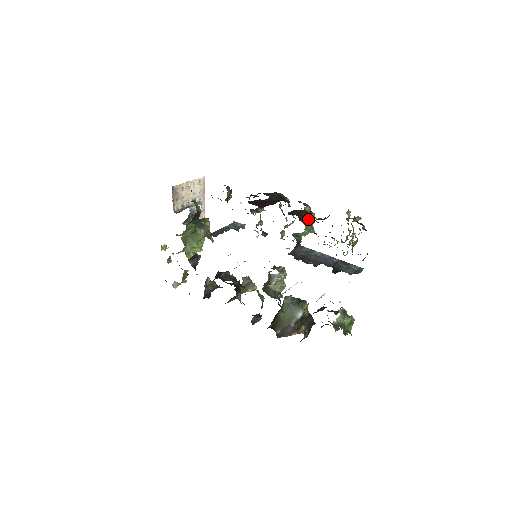
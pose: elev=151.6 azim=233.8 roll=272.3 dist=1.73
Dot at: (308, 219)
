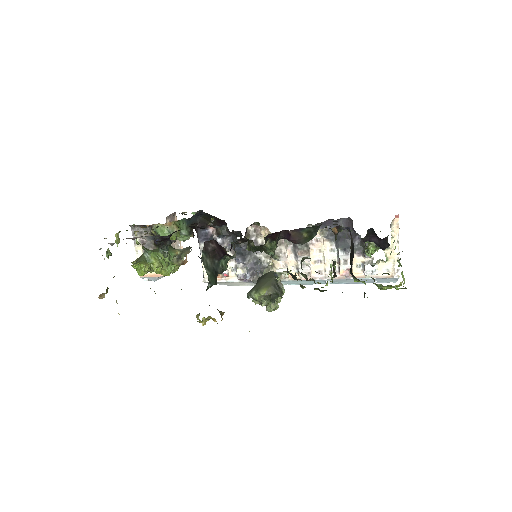
Dot at: occluded
